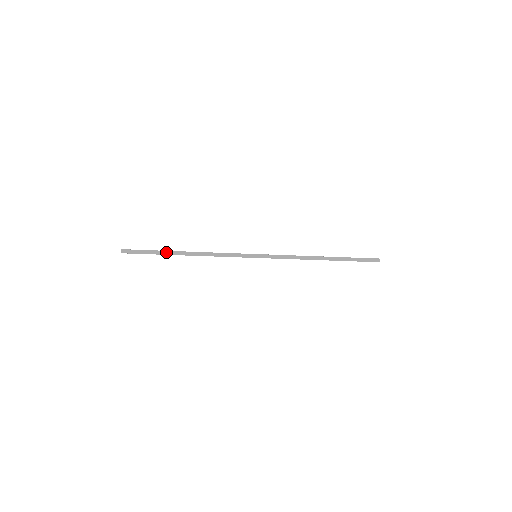
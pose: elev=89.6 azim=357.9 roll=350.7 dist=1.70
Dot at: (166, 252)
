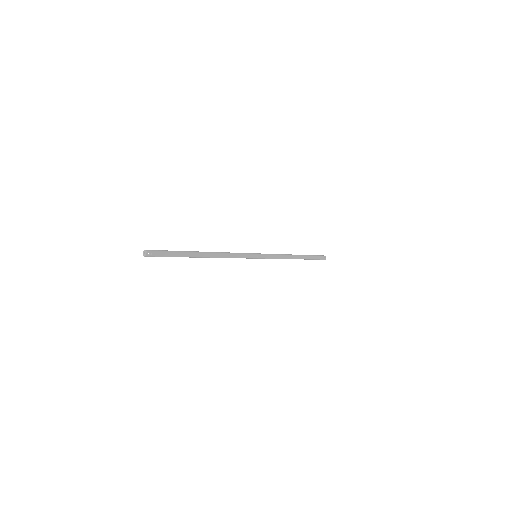
Dot at: (187, 251)
